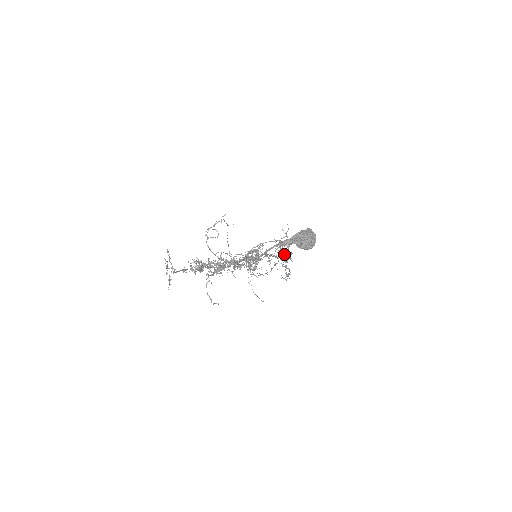
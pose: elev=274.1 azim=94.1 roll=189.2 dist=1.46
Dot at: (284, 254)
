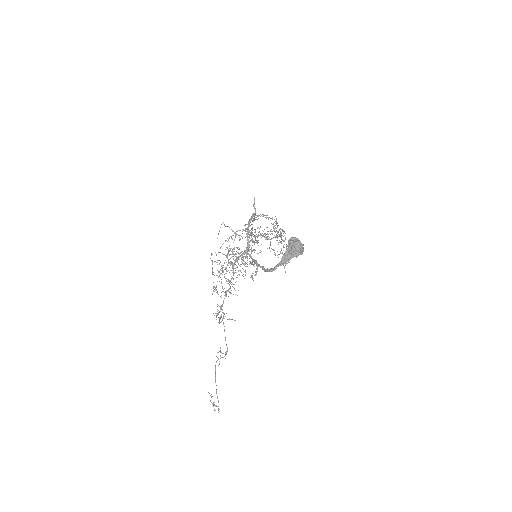
Dot at: (279, 236)
